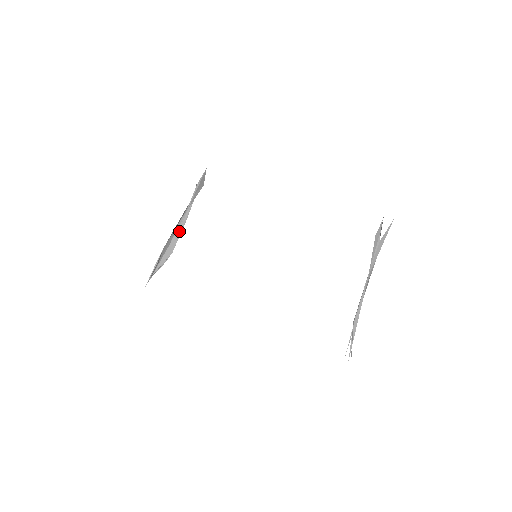
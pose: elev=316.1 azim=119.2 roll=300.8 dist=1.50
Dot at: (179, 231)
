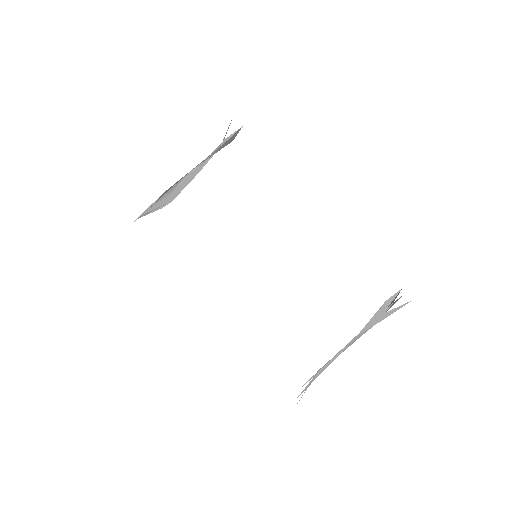
Dot at: (187, 181)
